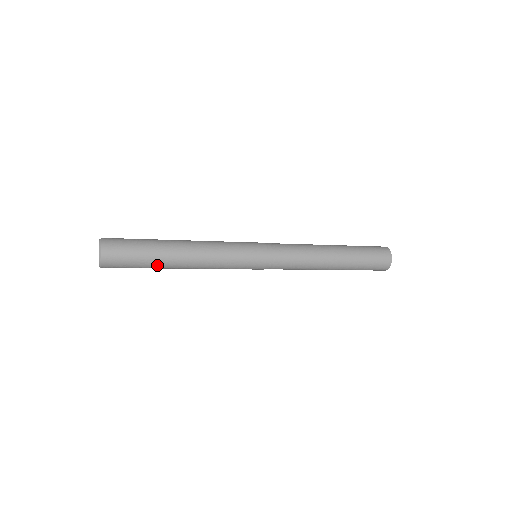
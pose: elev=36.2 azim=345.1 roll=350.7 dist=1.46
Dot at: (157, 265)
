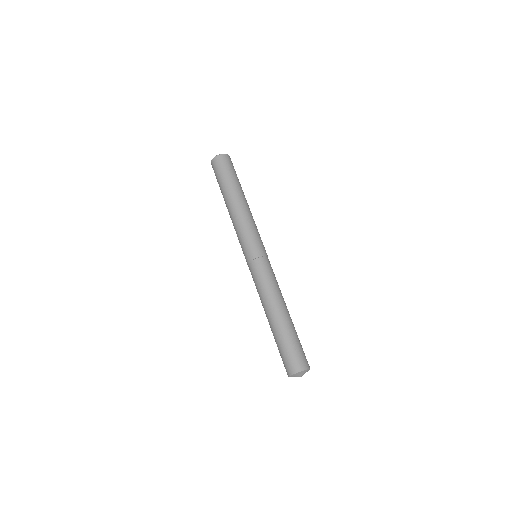
Dot at: (231, 185)
